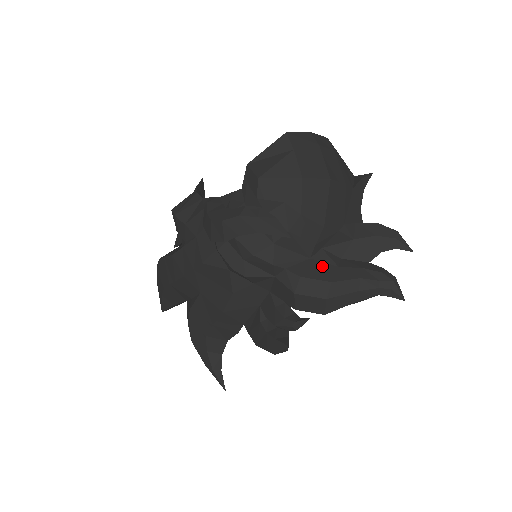
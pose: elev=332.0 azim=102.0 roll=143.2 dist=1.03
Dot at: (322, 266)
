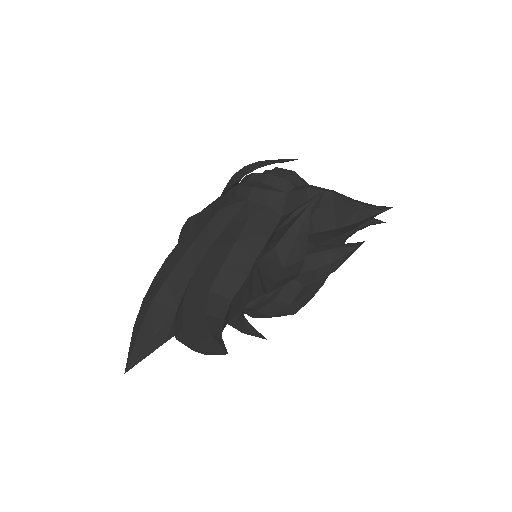
Dot at: occluded
